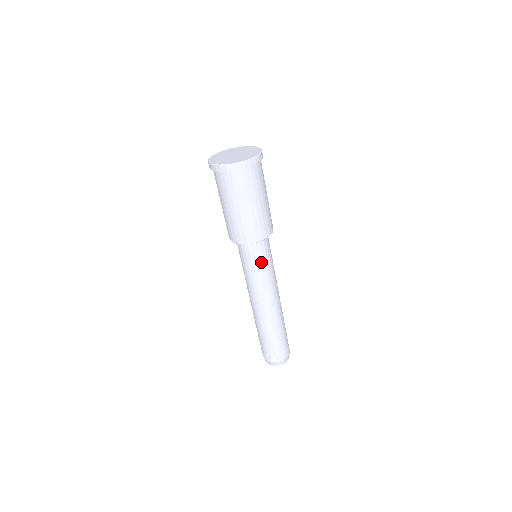
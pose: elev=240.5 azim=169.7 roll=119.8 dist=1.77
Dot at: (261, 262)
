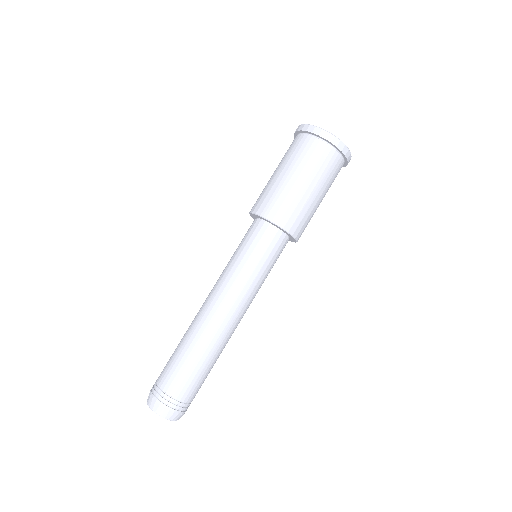
Dot at: (263, 258)
